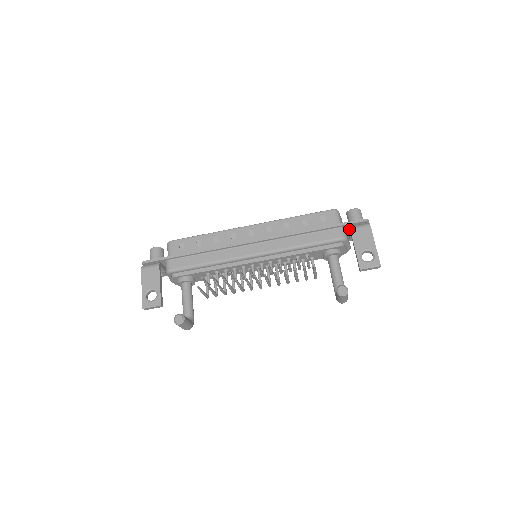
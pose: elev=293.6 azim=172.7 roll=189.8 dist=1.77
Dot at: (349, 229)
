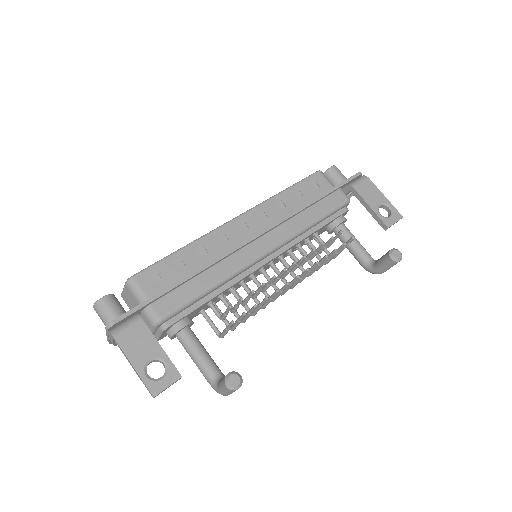
Dot at: (347, 188)
